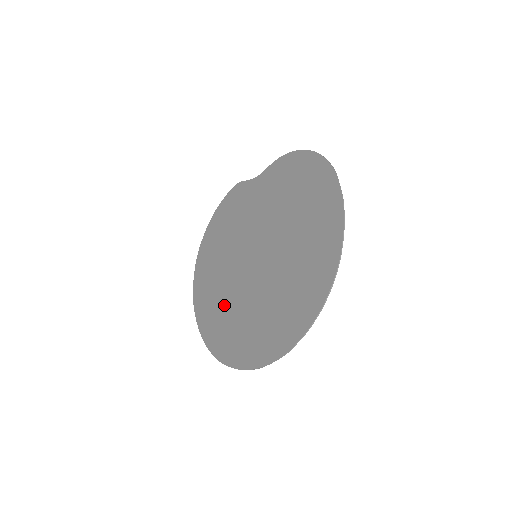
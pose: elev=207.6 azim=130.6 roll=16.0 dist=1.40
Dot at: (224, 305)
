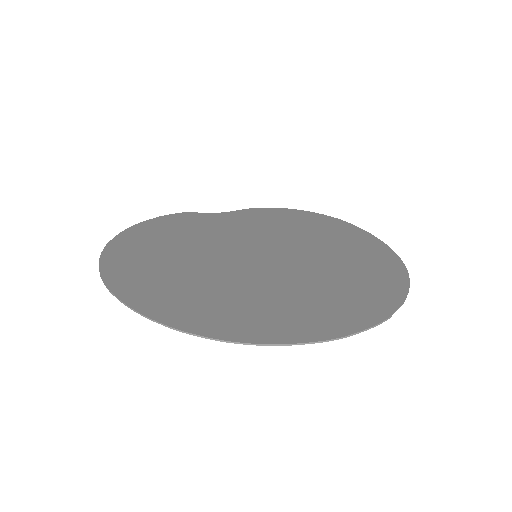
Dot at: (207, 288)
